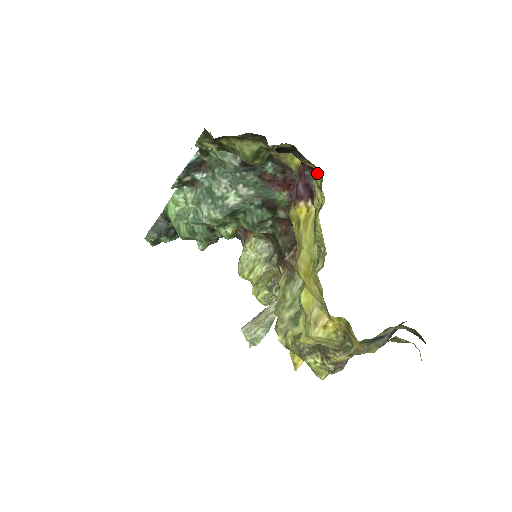
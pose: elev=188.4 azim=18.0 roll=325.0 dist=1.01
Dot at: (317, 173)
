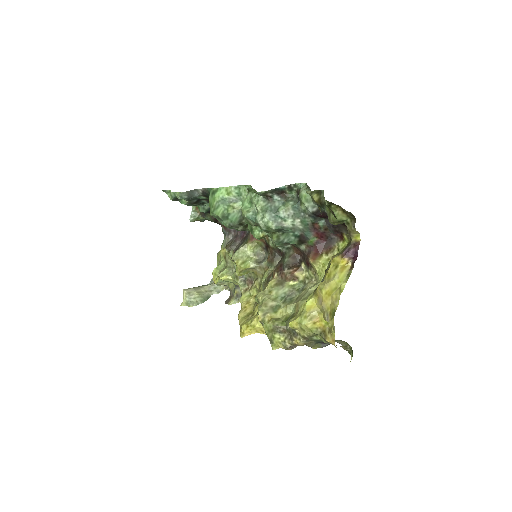
Dot at: (343, 242)
